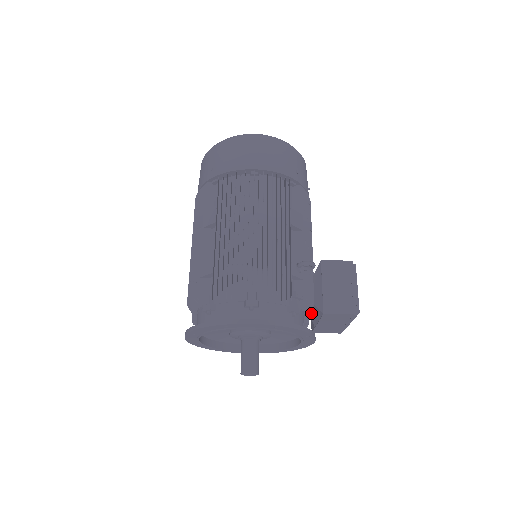
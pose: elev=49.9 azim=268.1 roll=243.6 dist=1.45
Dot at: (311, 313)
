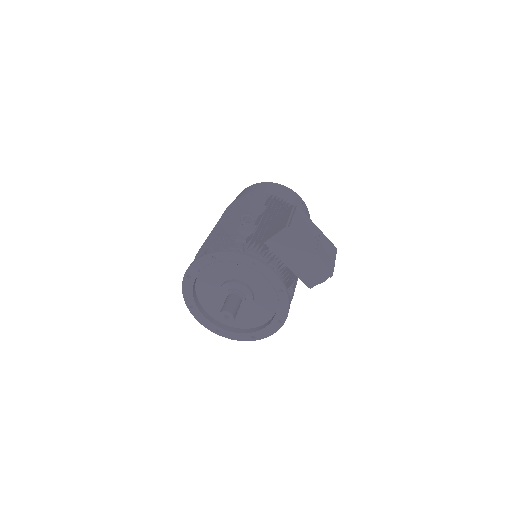
Dot at: occluded
